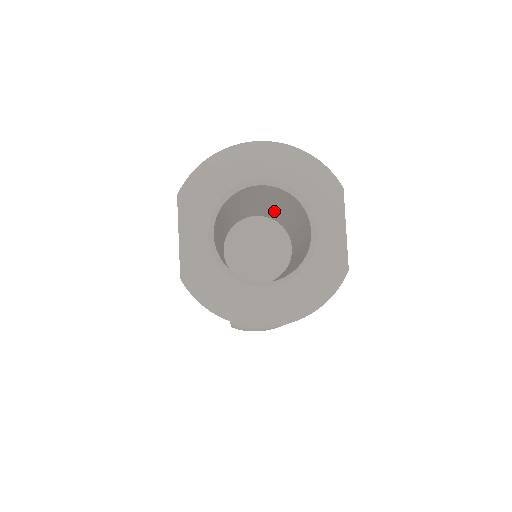
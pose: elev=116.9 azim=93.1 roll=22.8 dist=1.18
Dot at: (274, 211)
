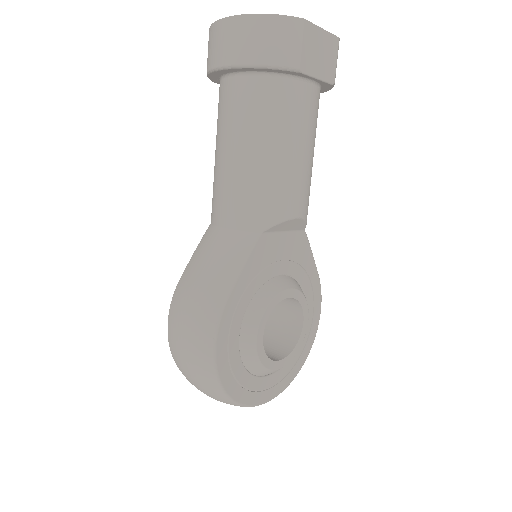
Dot at: occluded
